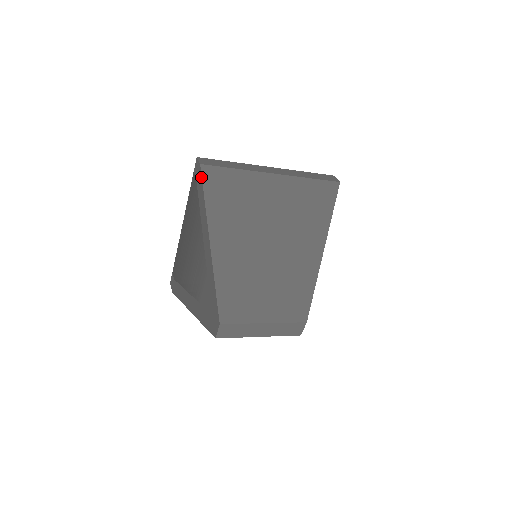
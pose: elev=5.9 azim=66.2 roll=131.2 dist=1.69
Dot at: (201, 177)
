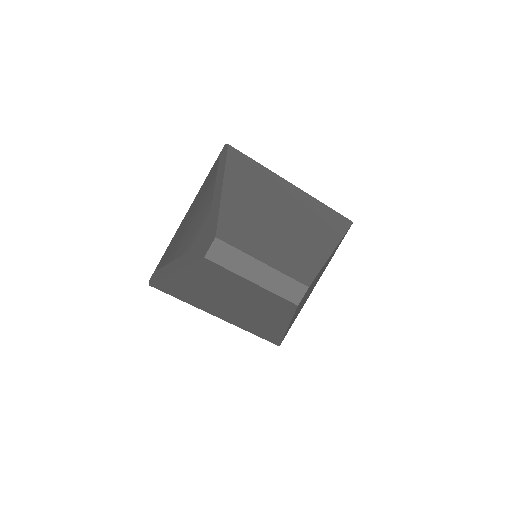
Dot at: (226, 151)
